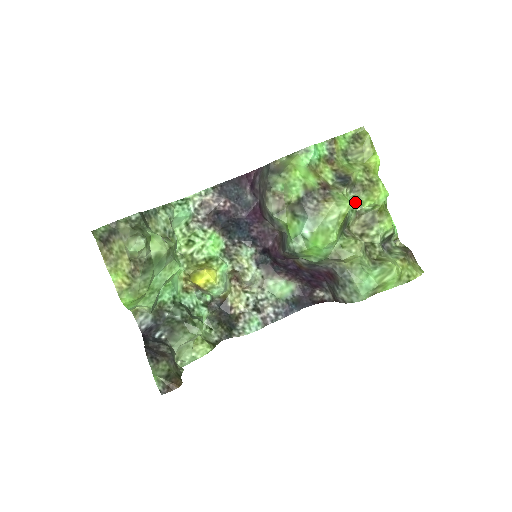
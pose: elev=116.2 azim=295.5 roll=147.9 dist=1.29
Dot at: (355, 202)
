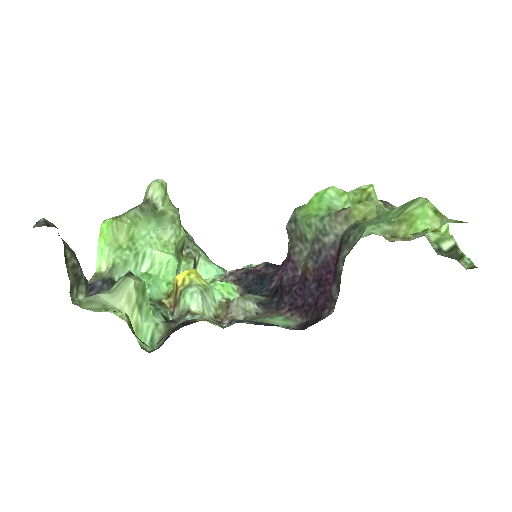
Dot at: occluded
